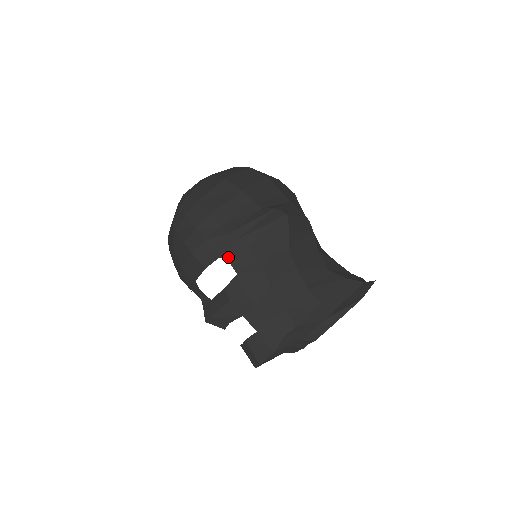
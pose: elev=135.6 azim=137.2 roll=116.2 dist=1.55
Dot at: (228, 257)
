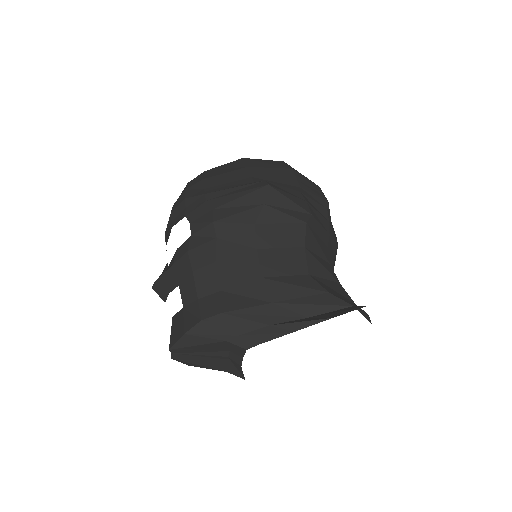
Dot at: (192, 217)
